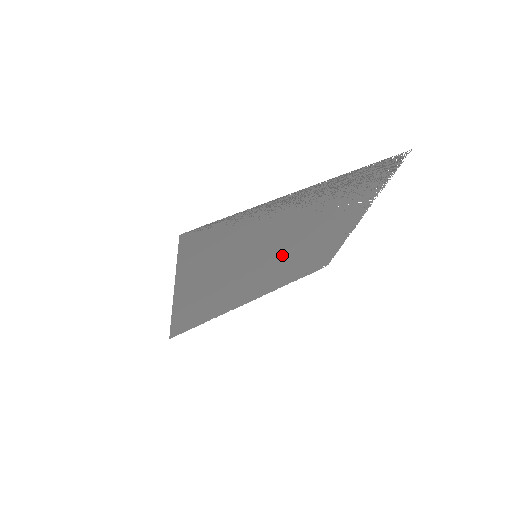
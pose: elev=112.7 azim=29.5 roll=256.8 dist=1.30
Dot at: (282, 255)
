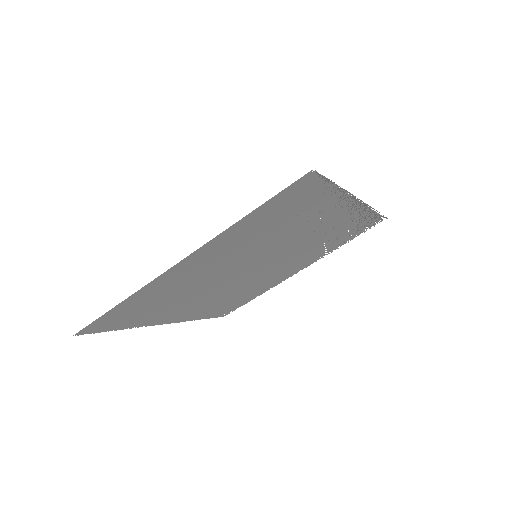
Dot at: (252, 272)
